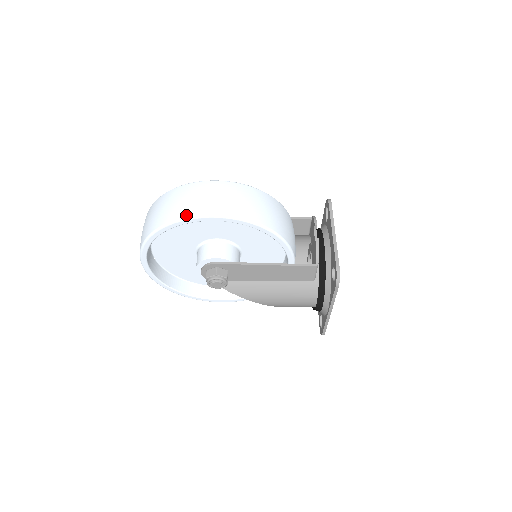
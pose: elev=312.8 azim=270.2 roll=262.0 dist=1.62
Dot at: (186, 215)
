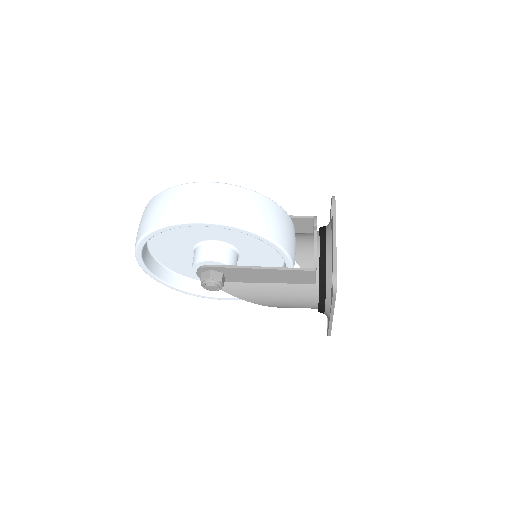
Dot at: (173, 220)
